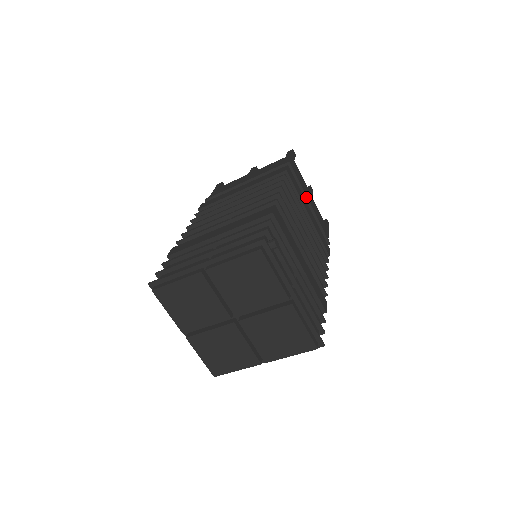
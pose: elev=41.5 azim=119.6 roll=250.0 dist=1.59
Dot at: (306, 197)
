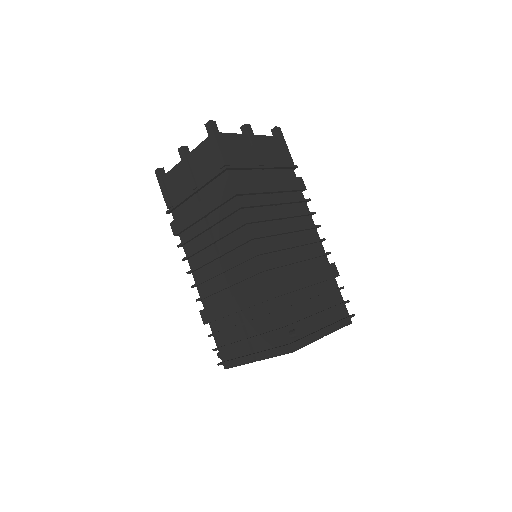
Dot at: (258, 168)
